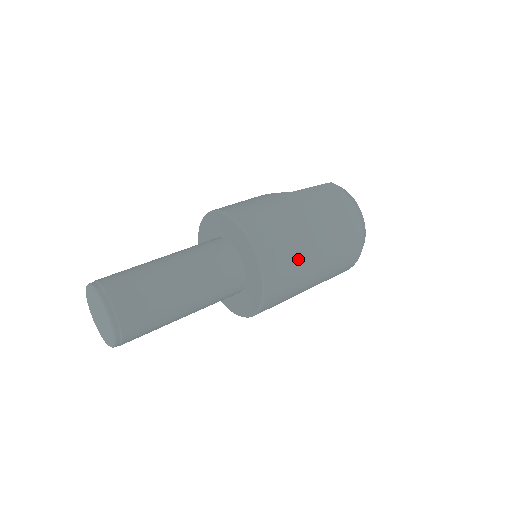
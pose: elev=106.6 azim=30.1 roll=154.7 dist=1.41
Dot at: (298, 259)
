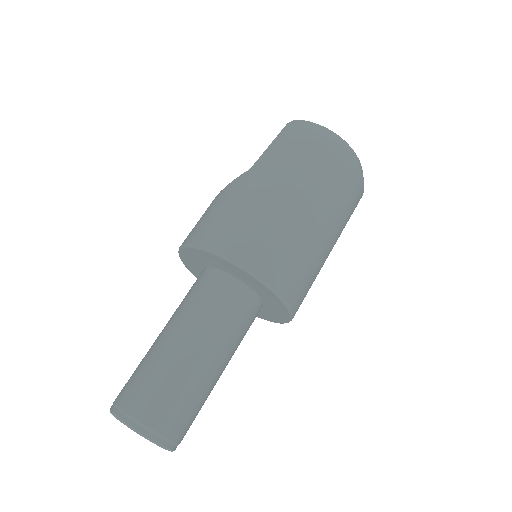
Dot at: (301, 245)
